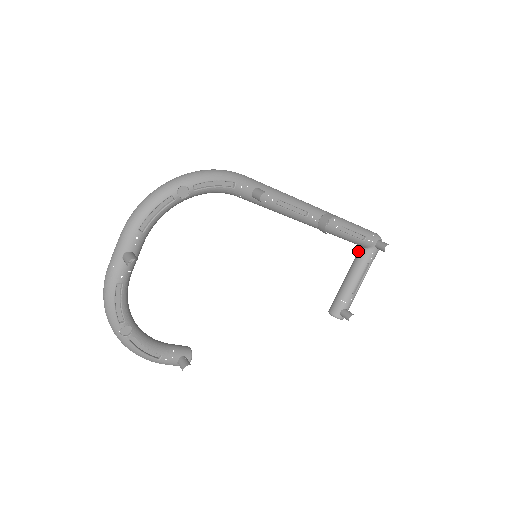
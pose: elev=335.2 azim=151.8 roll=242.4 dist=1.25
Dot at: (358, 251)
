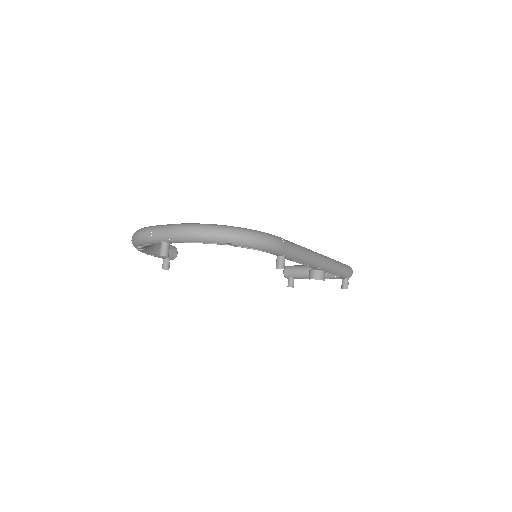
Dot at: occluded
